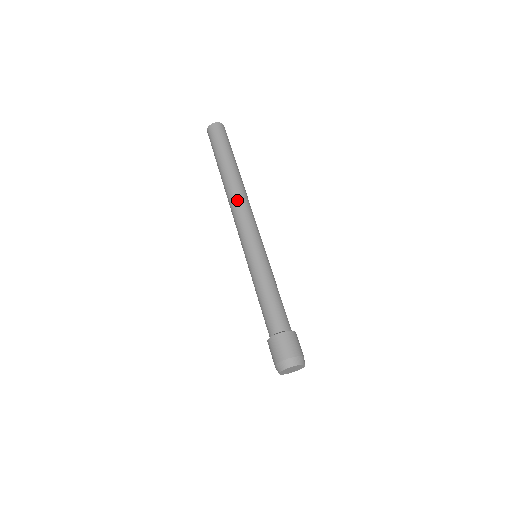
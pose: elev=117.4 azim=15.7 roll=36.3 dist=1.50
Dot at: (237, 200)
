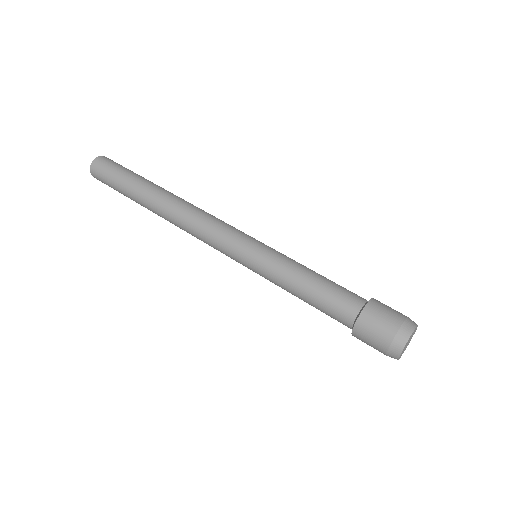
Dot at: (197, 207)
